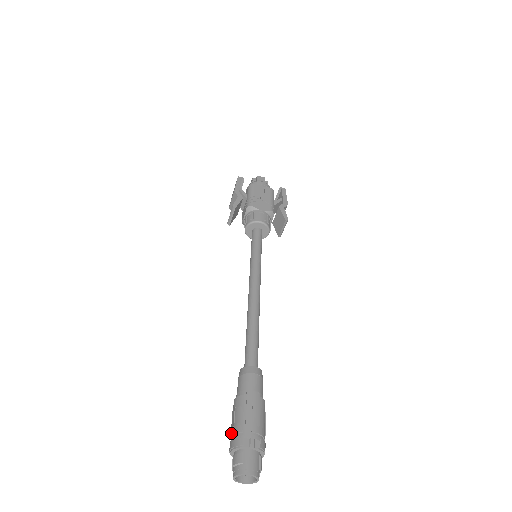
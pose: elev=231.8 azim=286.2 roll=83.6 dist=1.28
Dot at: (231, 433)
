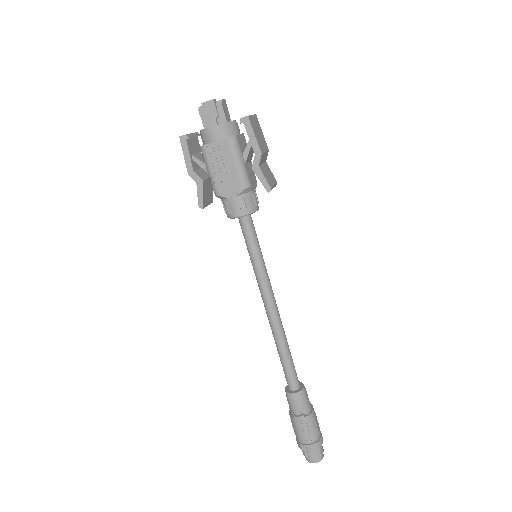
Dot at: occluded
